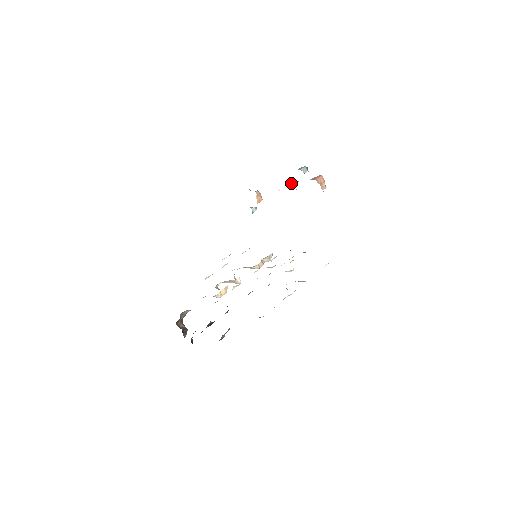
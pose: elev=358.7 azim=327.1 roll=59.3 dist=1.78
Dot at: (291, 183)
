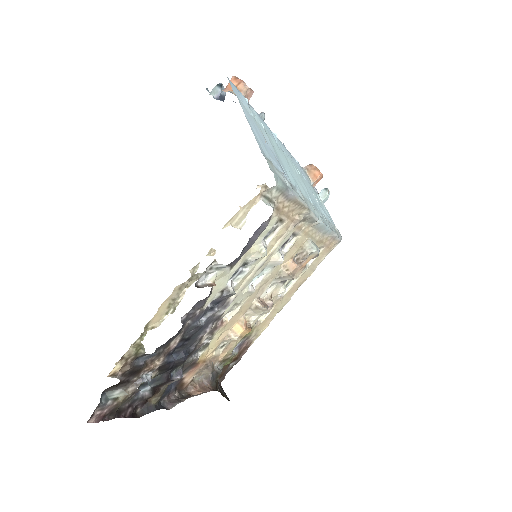
Dot at: occluded
